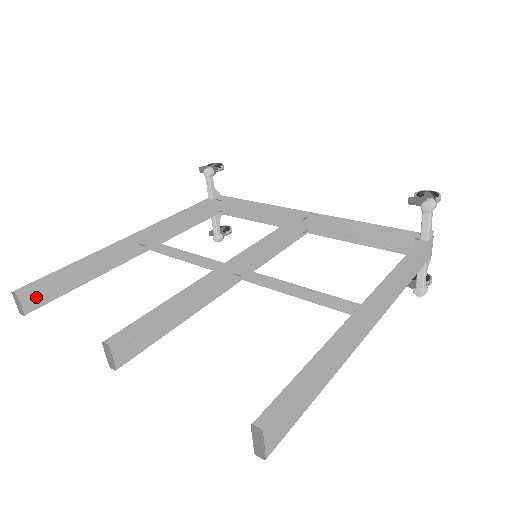
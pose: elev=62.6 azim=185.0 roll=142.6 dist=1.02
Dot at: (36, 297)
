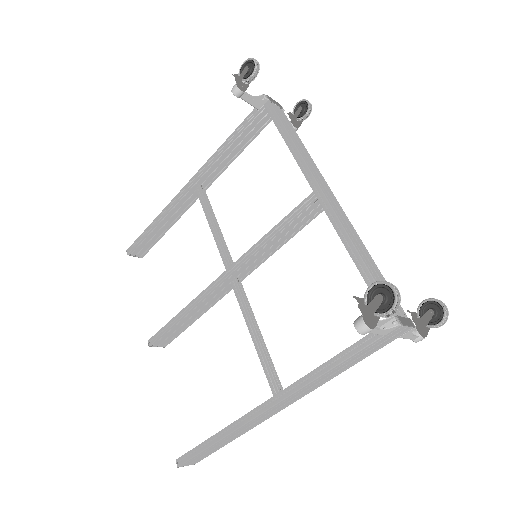
Dot at: (141, 249)
